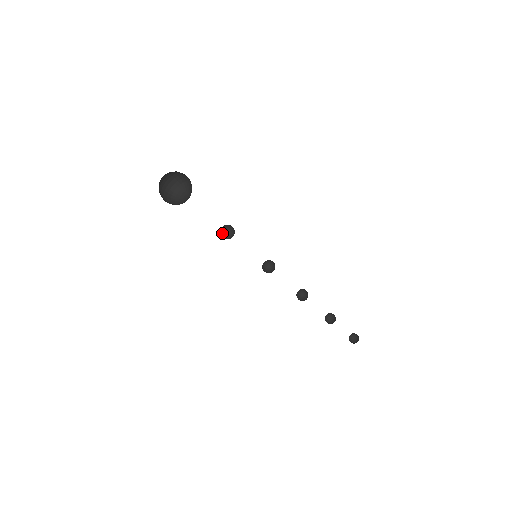
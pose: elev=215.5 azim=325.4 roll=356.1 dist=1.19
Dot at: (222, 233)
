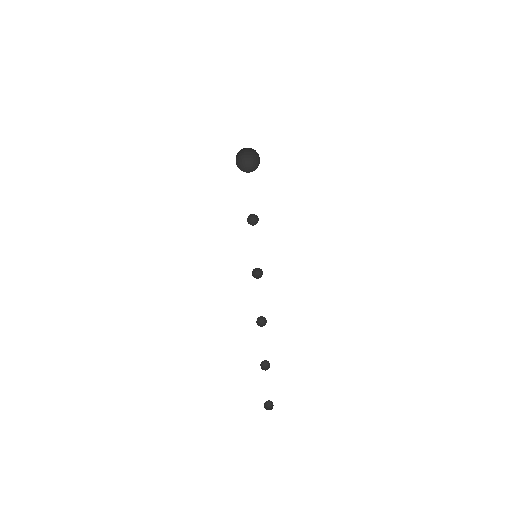
Dot at: (250, 219)
